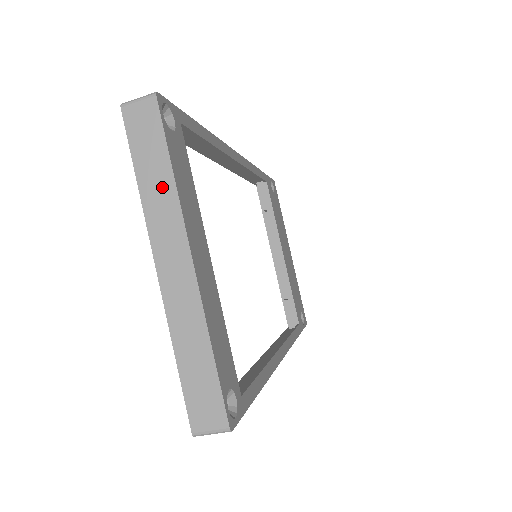
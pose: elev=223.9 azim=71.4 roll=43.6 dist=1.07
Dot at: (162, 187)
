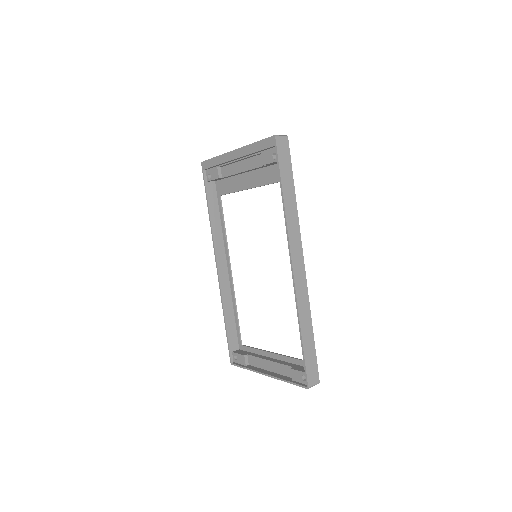
Dot at: occluded
